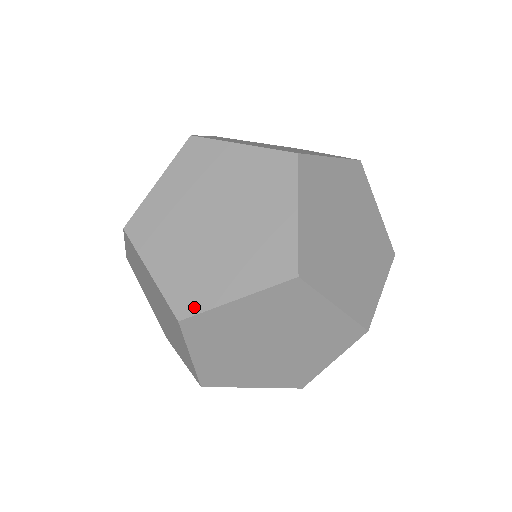
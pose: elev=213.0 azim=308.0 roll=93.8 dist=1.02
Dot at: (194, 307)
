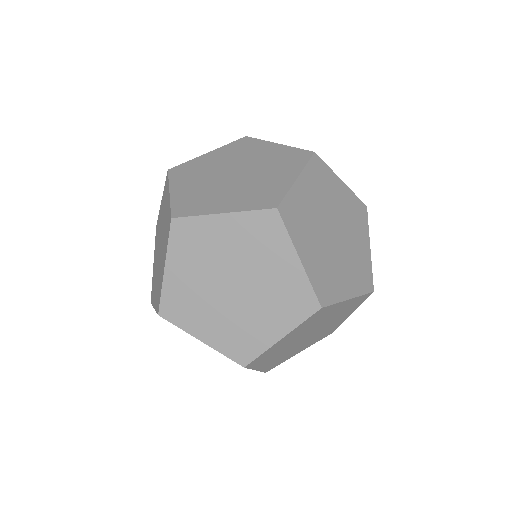
Dot at: (189, 212)
